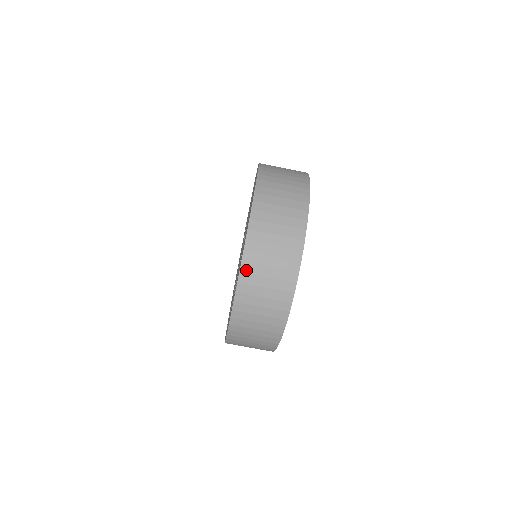
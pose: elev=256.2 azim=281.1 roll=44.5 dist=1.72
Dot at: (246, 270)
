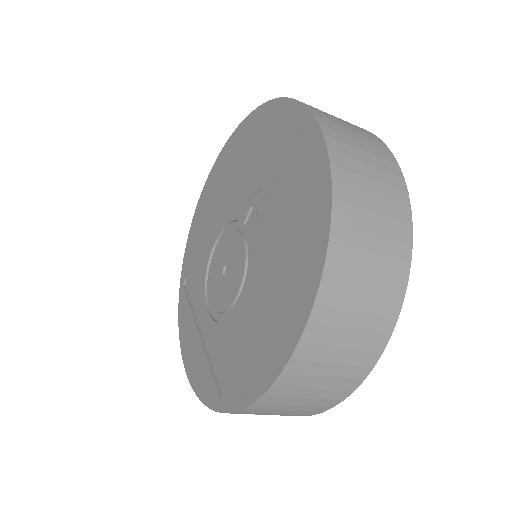
Dot at: (239, 413)
